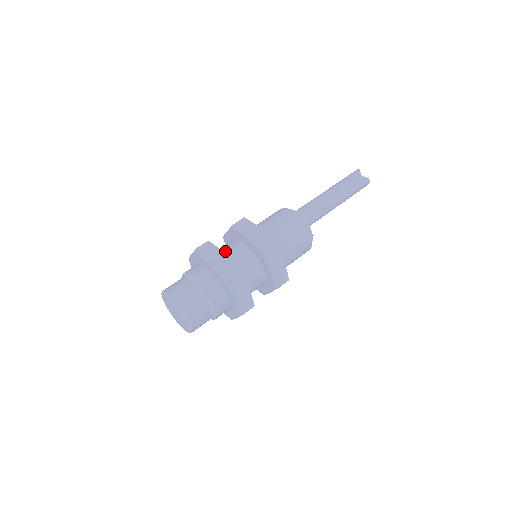
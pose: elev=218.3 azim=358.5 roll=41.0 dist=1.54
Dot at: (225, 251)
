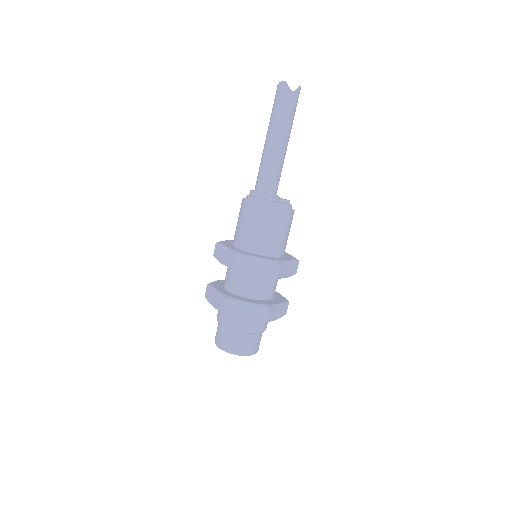
Dot at: (240, 289)
